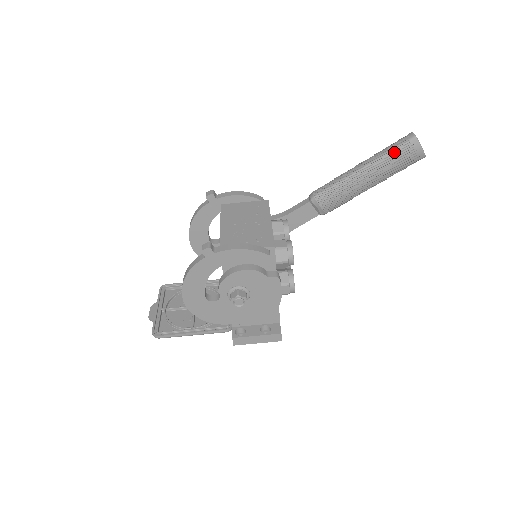
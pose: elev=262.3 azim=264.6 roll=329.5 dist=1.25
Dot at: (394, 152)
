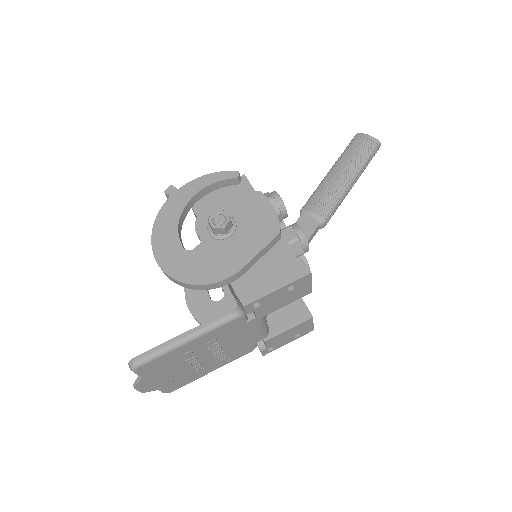
Dot at: (348, 148)
